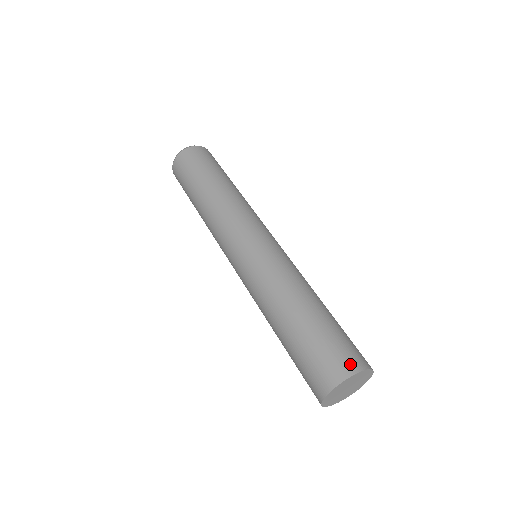
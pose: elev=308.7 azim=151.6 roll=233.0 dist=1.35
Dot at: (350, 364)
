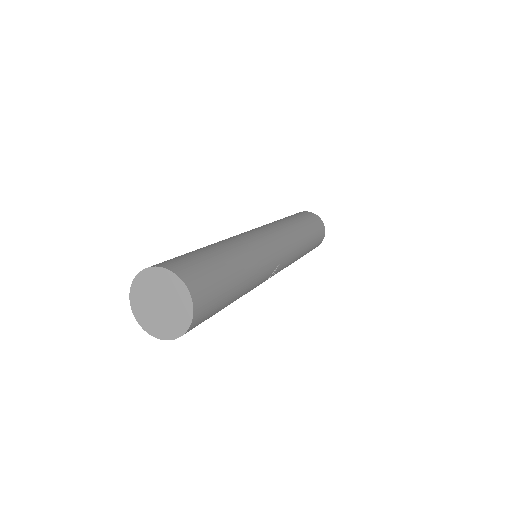
Dot at: (165, 263)
